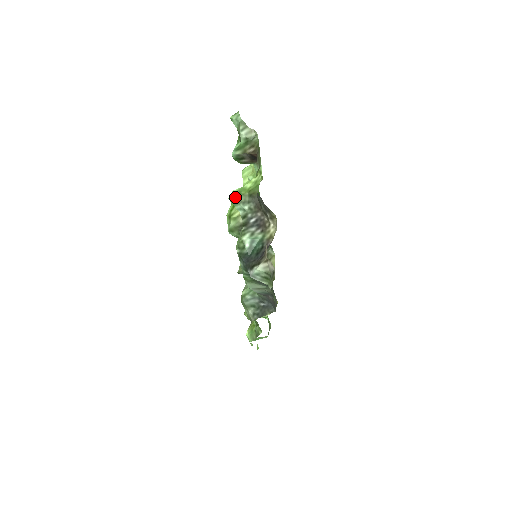
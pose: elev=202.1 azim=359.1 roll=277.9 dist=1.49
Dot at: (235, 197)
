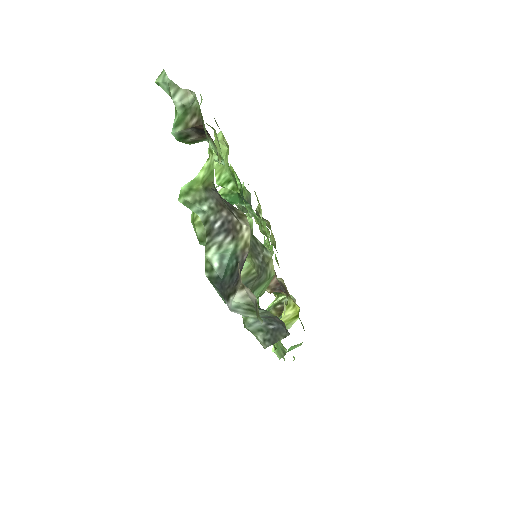
Dot at: (186, 196)
